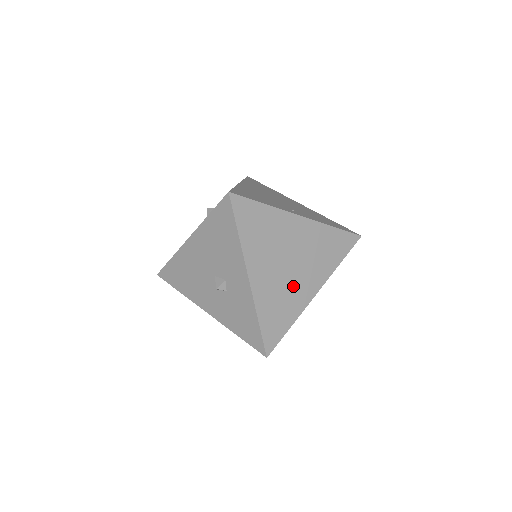
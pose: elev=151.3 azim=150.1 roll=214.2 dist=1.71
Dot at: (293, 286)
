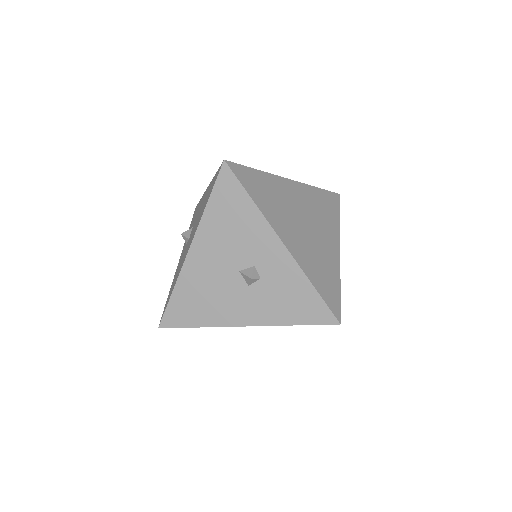
Dot at: (320, 246)
